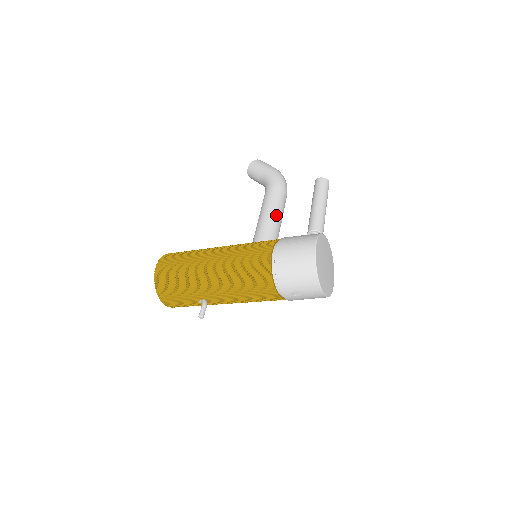
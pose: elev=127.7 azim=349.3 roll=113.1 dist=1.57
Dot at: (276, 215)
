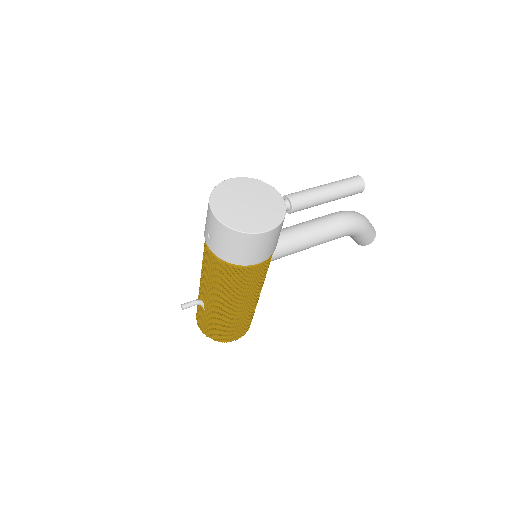
Dot at: (299, 224)
